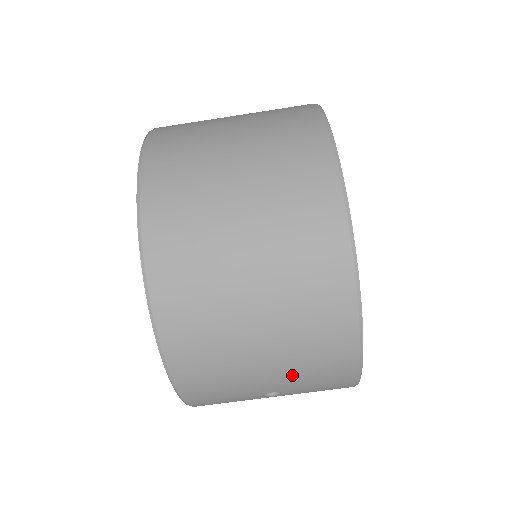
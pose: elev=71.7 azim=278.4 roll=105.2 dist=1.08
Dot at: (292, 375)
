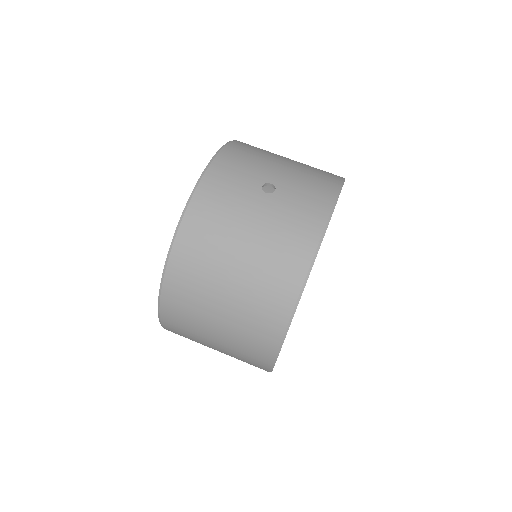
Dot at: (295, 175)
